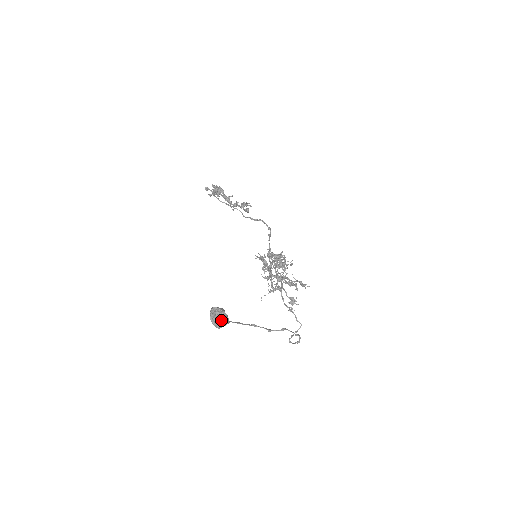
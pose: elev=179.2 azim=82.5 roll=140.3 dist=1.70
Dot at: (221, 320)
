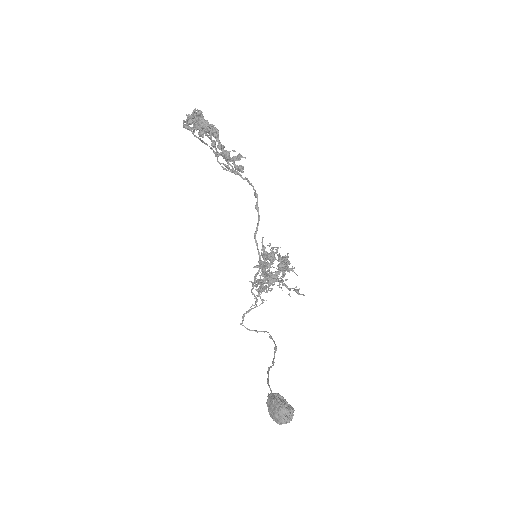
Dot at: (290, 420)
